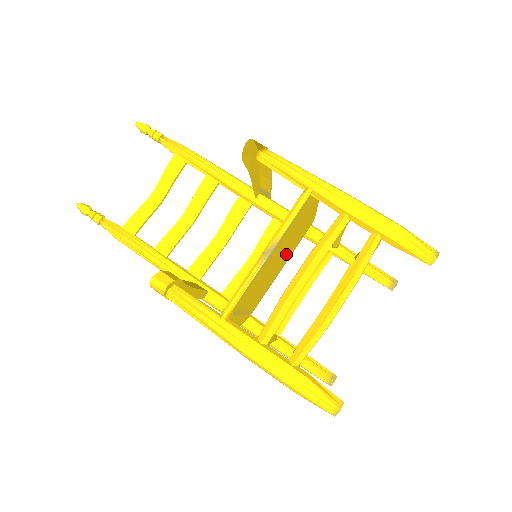
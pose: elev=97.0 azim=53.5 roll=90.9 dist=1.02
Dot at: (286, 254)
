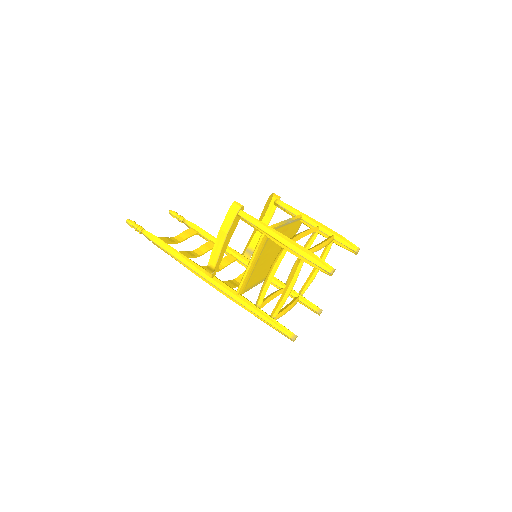
Dot at: (270, 264)
